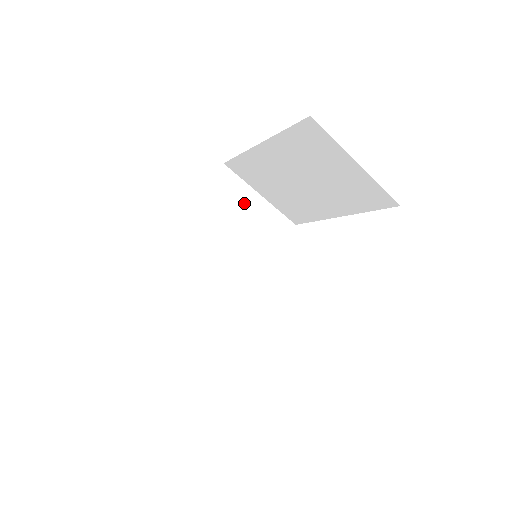
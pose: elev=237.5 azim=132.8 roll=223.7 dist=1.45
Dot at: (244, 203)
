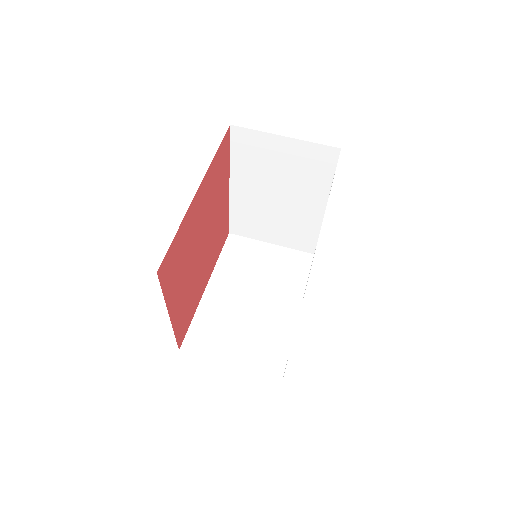
Dot at: (258, 253)
